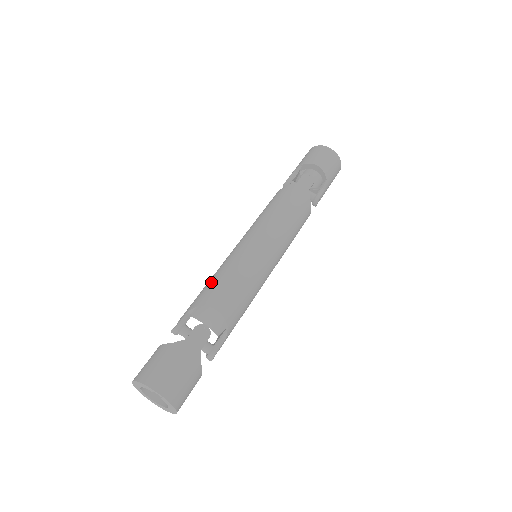
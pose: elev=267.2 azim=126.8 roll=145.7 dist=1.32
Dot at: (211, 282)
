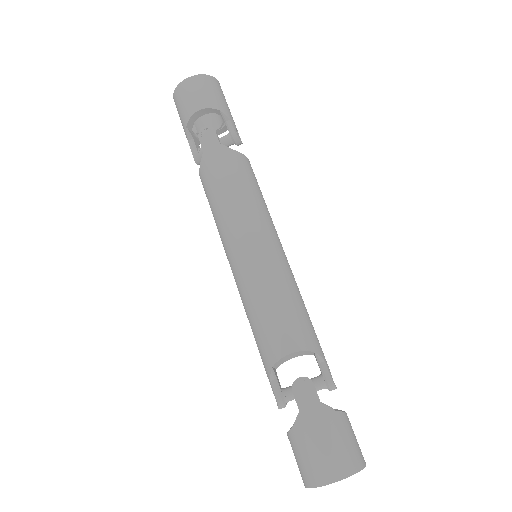
Dot at: (254, 333)
